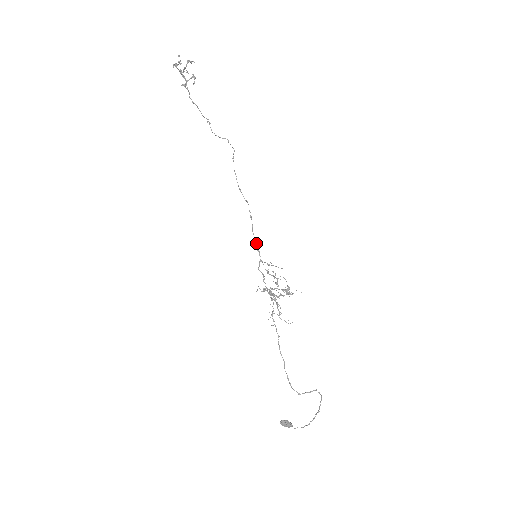
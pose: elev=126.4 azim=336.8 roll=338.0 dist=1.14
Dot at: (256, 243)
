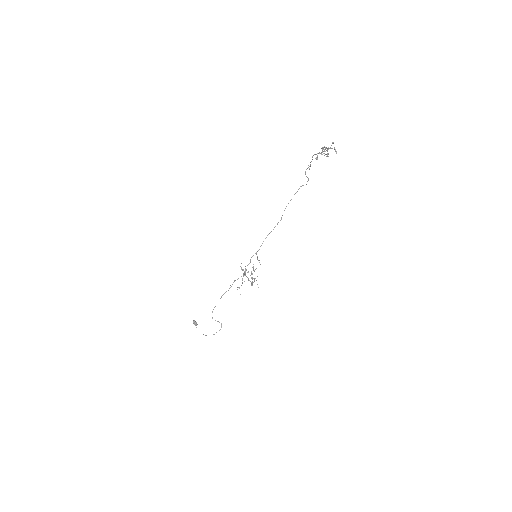
Dot at: occluded
